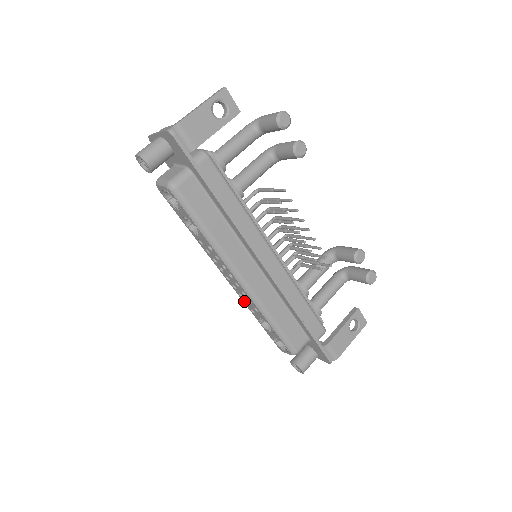
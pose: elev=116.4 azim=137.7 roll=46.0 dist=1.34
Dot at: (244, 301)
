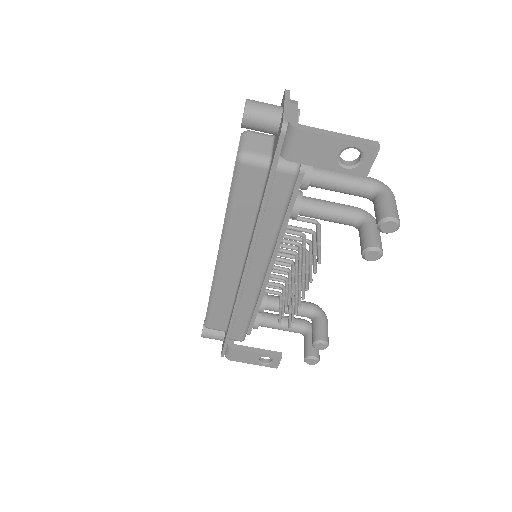
Dot at: occluded
